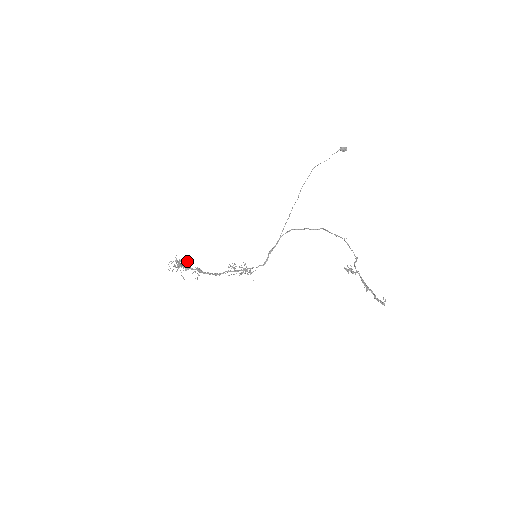
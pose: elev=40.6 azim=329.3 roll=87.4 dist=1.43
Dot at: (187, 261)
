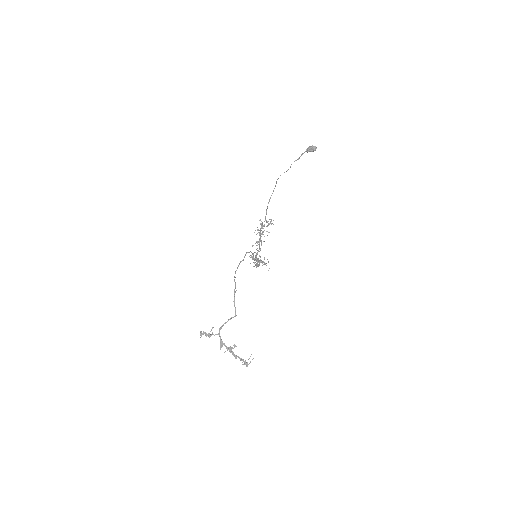
Dot at: occluded
